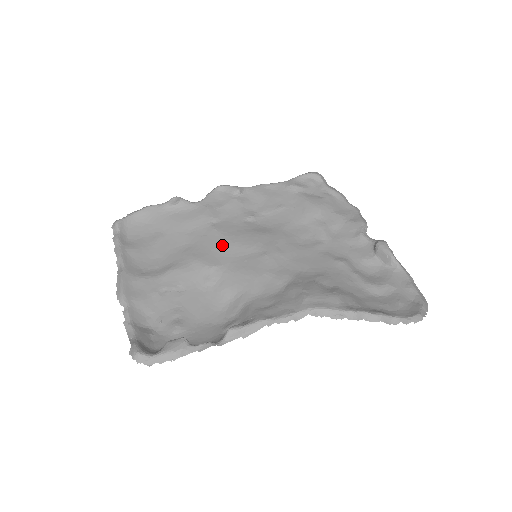
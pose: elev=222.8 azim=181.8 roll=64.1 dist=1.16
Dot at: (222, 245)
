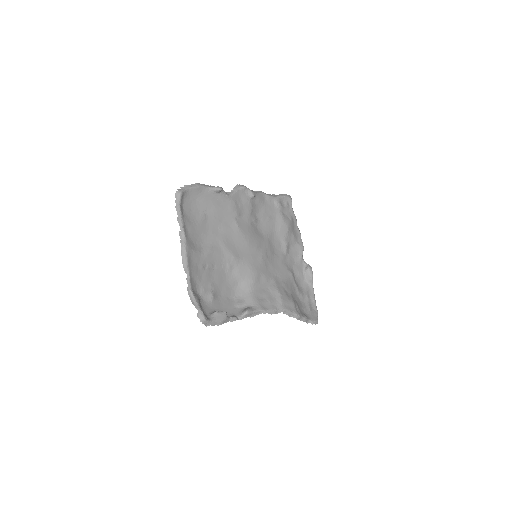
Dot at: (241, 241)
